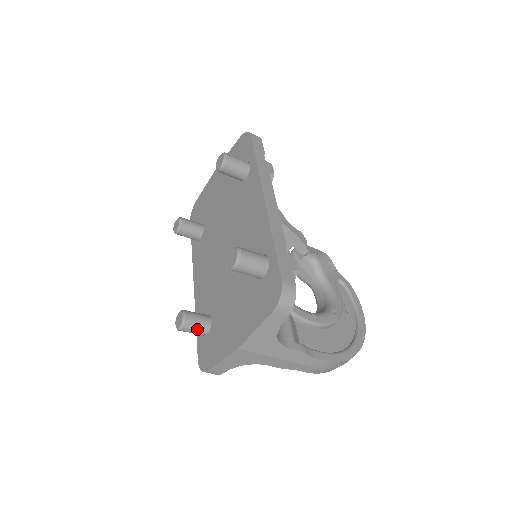
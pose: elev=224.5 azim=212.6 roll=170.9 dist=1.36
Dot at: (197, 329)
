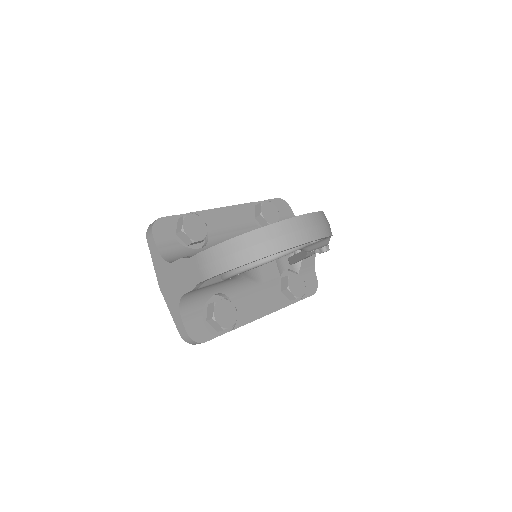
Dot at: occluded
